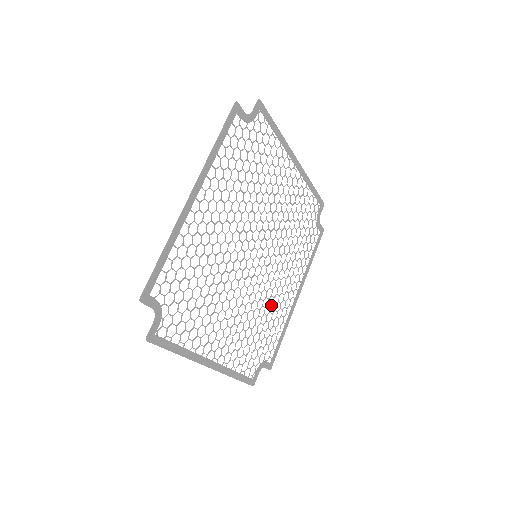
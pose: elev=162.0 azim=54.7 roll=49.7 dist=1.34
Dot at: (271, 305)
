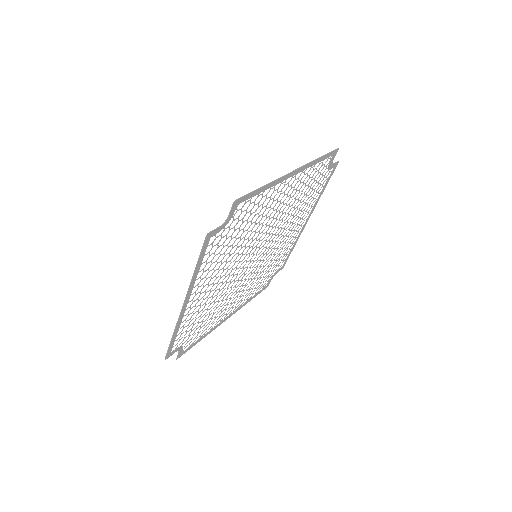
Dot at: occluded
